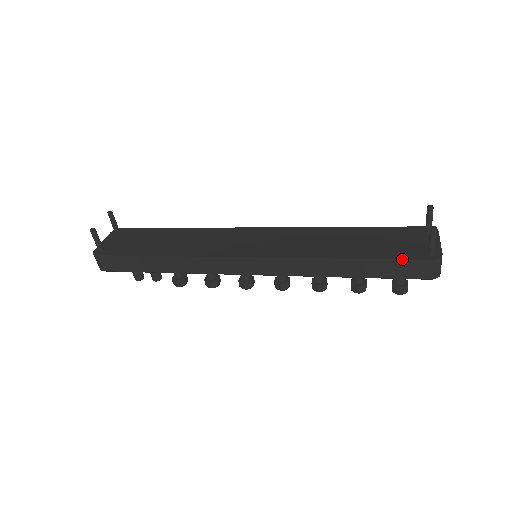
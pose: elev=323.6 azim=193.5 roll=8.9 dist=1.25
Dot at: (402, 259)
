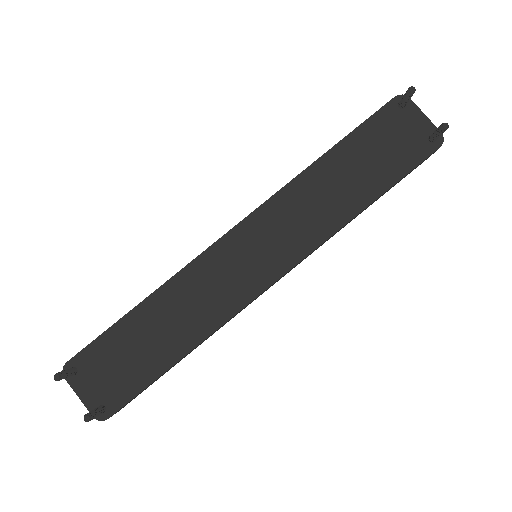
Dot at: occluded
